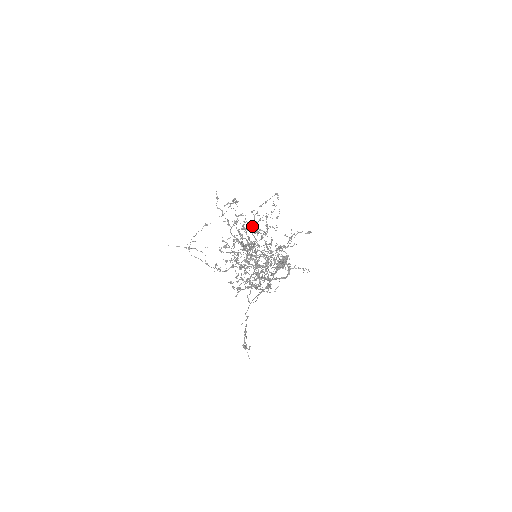
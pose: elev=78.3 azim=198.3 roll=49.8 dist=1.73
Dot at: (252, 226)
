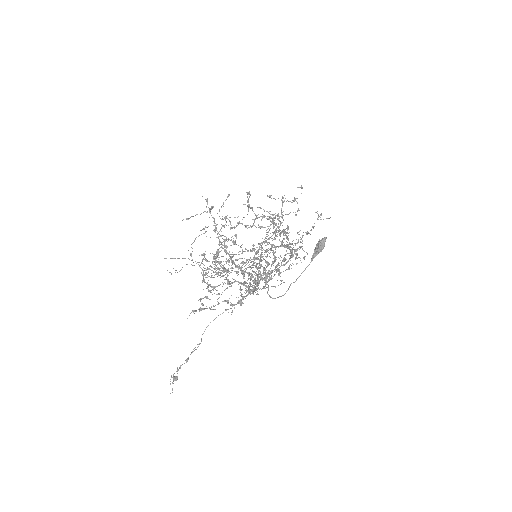
Dot at: occluded
